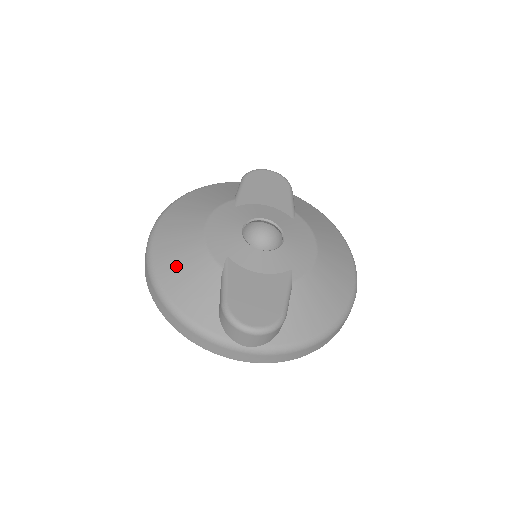
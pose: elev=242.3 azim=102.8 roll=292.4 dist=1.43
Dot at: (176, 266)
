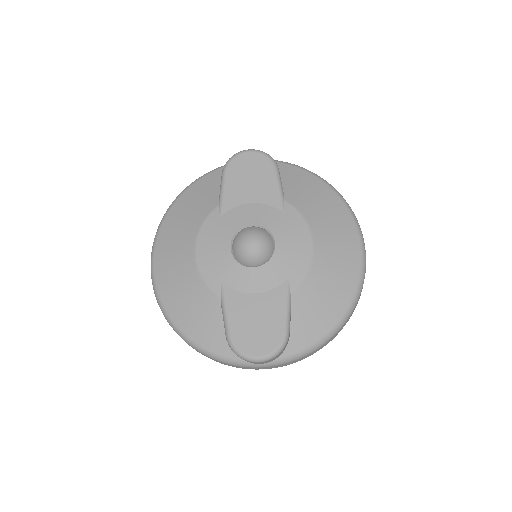
Dot at: (179, 300)
